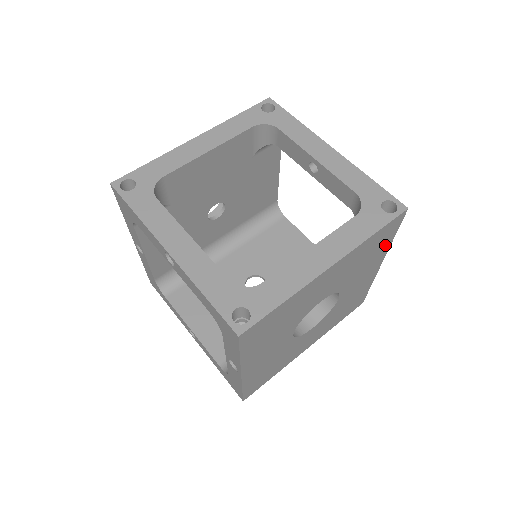
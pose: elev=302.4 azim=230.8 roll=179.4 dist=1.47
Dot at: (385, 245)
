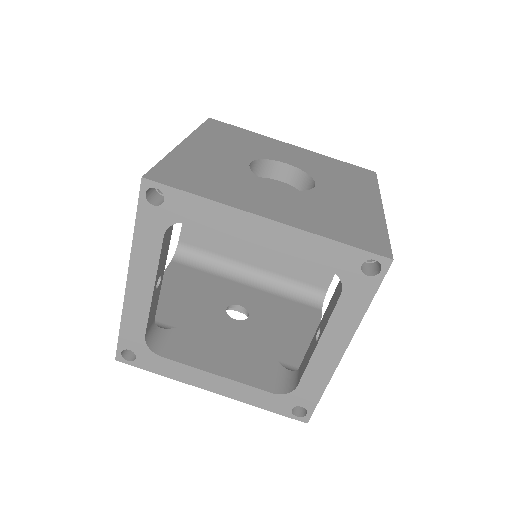
Dot at: occluded
